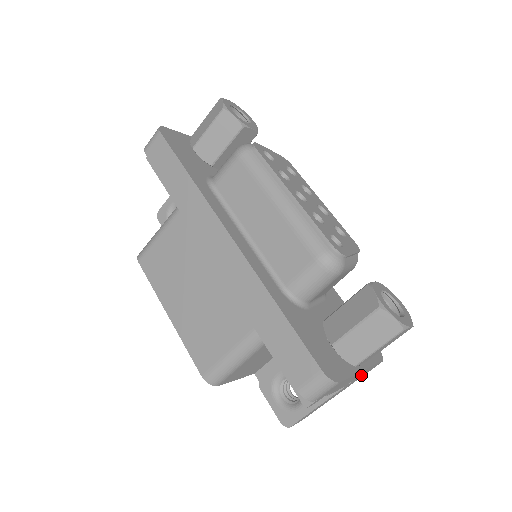
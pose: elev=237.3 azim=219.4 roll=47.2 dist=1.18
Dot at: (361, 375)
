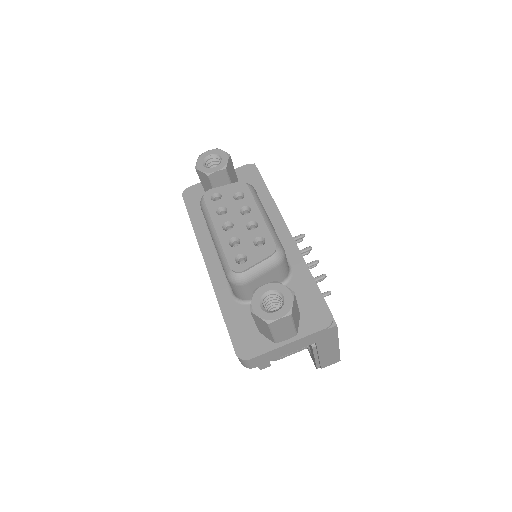
Dot at: (321, 338)
